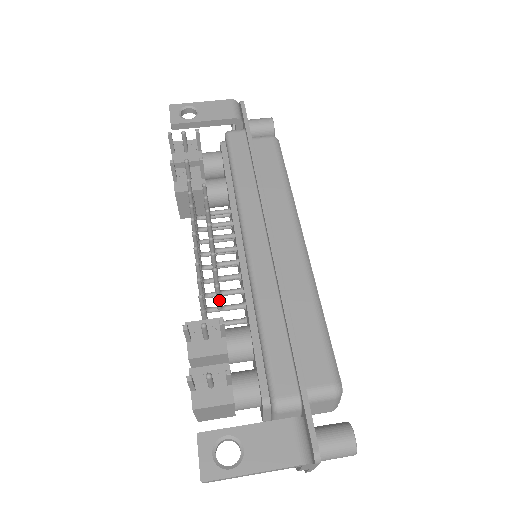
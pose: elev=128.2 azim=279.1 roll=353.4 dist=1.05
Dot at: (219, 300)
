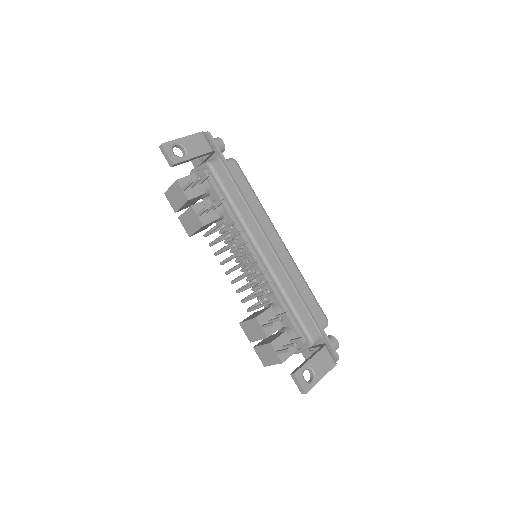
Dot at: occluded
